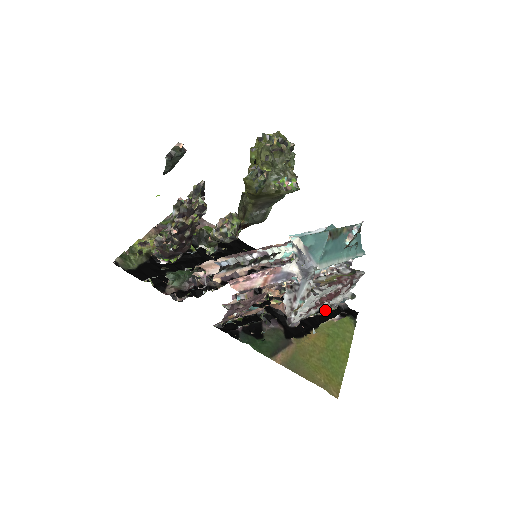
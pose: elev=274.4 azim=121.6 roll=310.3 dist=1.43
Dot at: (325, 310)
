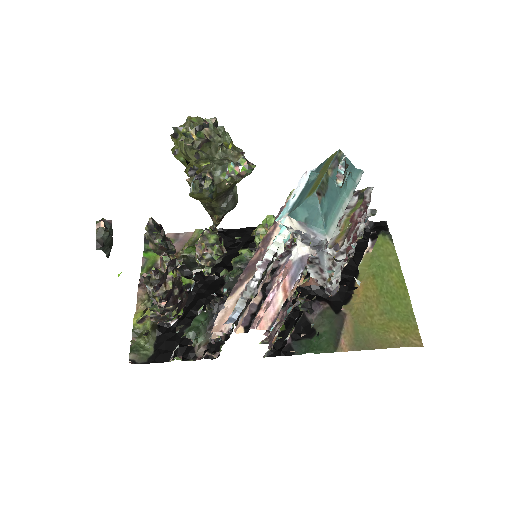
Dot at: occluded
